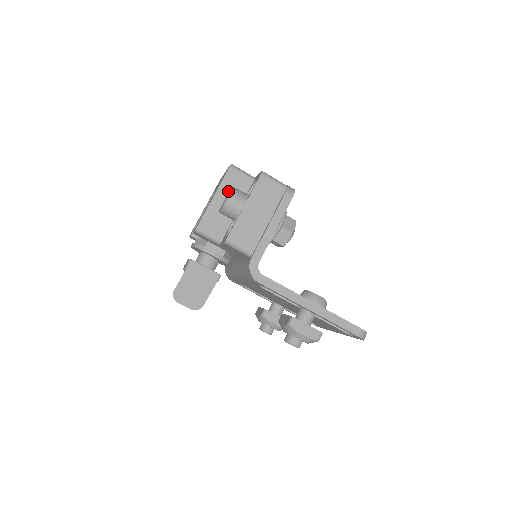
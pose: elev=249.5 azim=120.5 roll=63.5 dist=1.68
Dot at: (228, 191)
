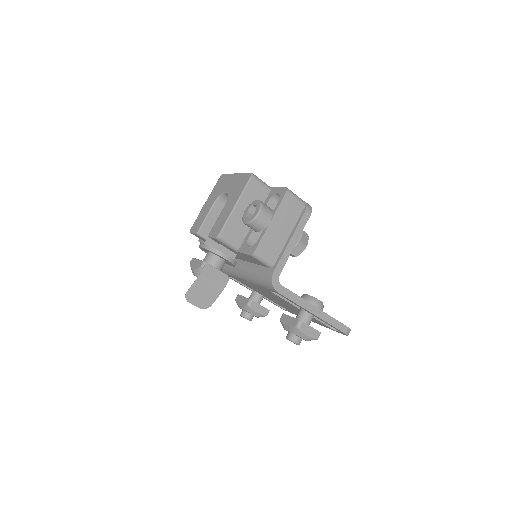
Dot at: (248, 200)
